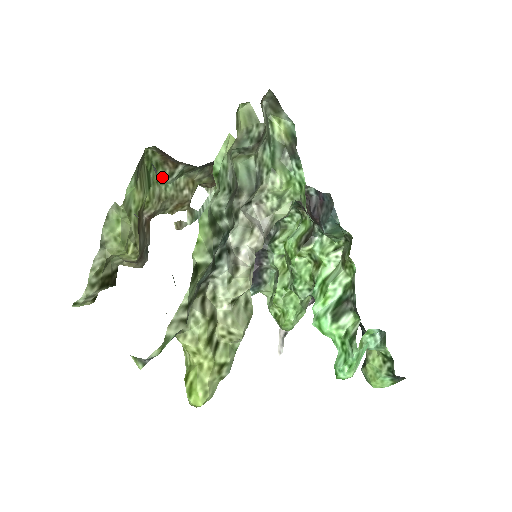
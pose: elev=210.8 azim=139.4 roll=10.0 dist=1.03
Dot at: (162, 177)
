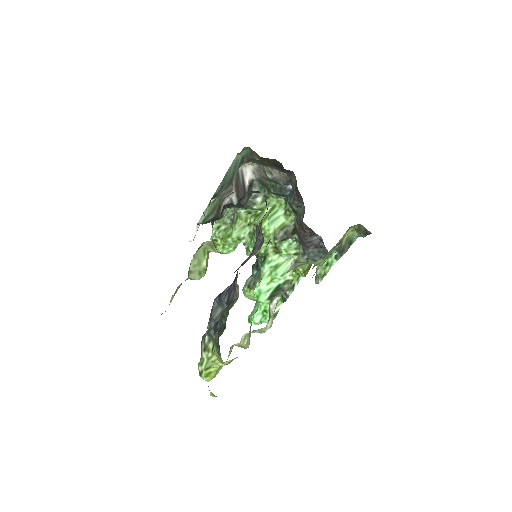
Dot at: occluded
